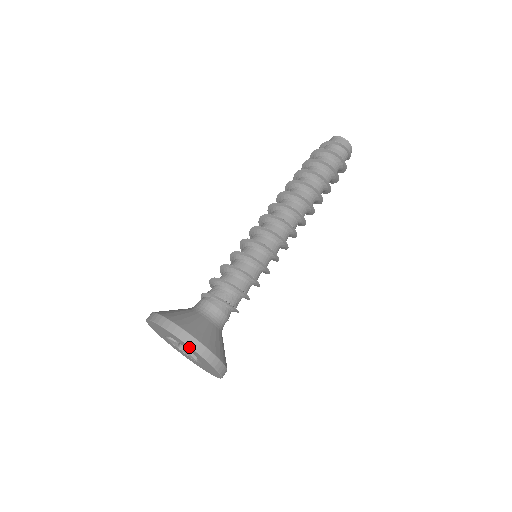
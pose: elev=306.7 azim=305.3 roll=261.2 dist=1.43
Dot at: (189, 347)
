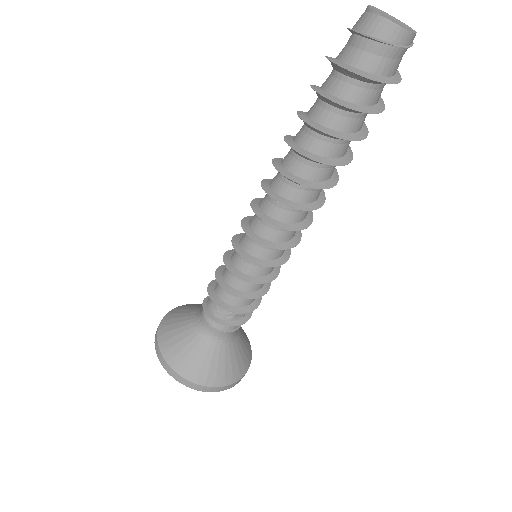
Dot at: occluded
